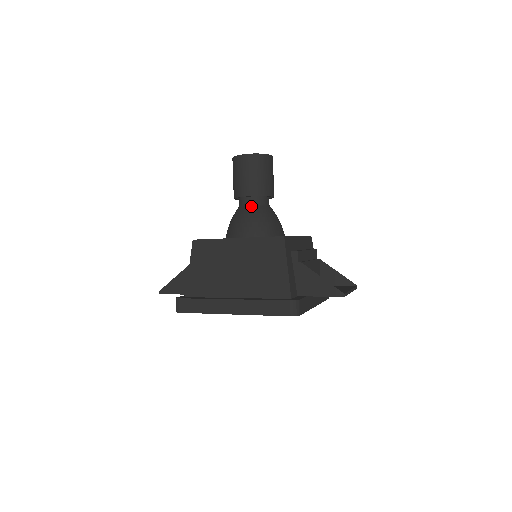
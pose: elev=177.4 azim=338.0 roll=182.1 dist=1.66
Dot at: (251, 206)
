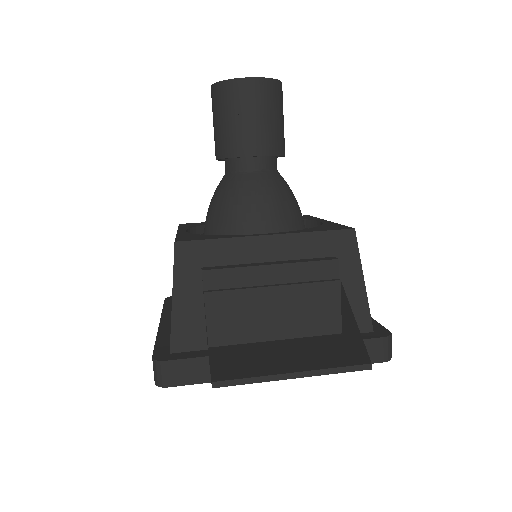
Dot at: (224, 175)
